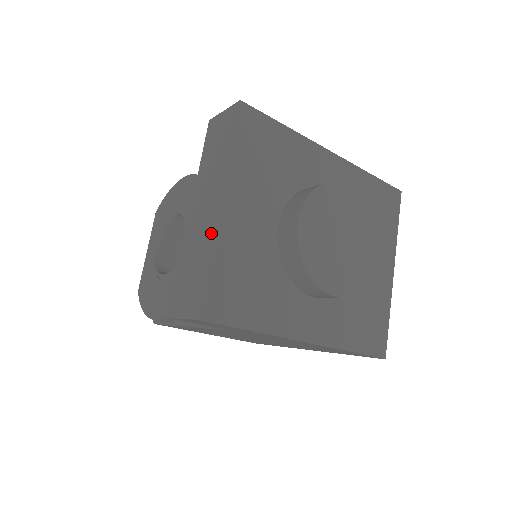
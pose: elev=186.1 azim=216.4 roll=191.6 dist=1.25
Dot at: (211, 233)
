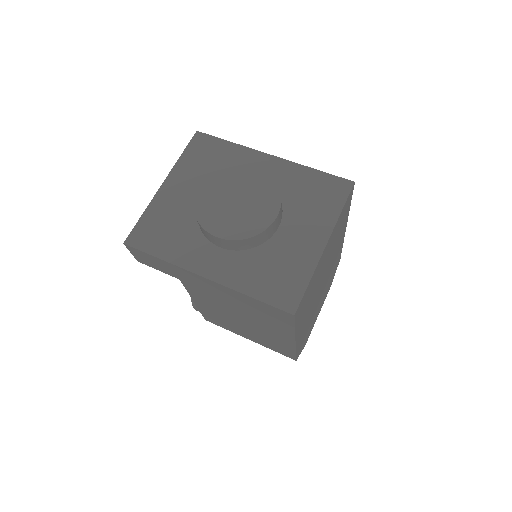
Dot at: (153, 201)
